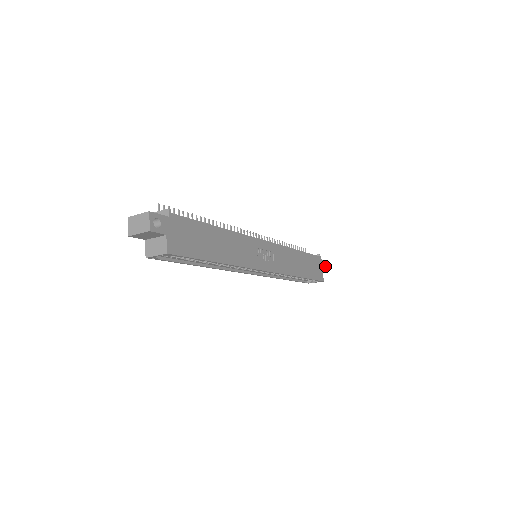
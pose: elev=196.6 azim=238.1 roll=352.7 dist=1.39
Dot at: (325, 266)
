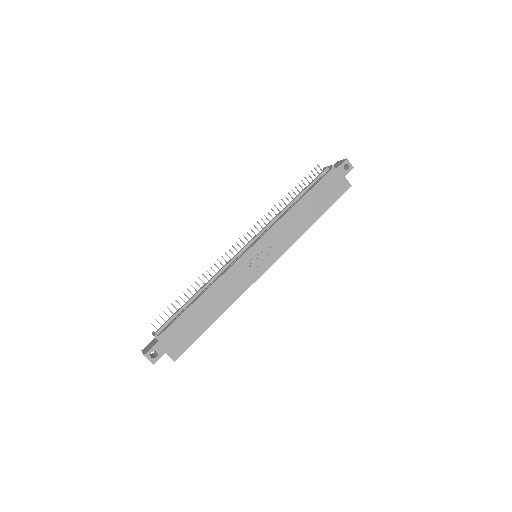
Dot at: (347, 165)
